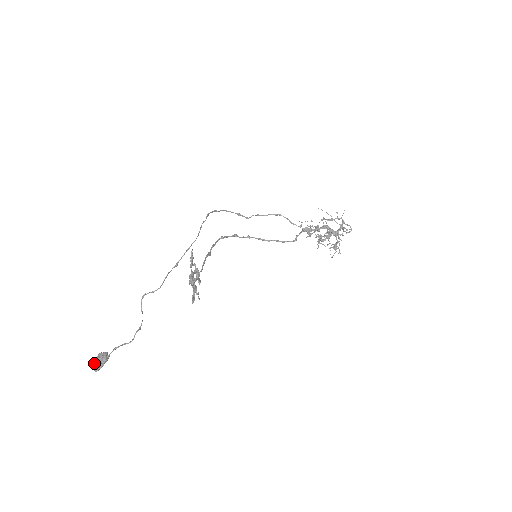
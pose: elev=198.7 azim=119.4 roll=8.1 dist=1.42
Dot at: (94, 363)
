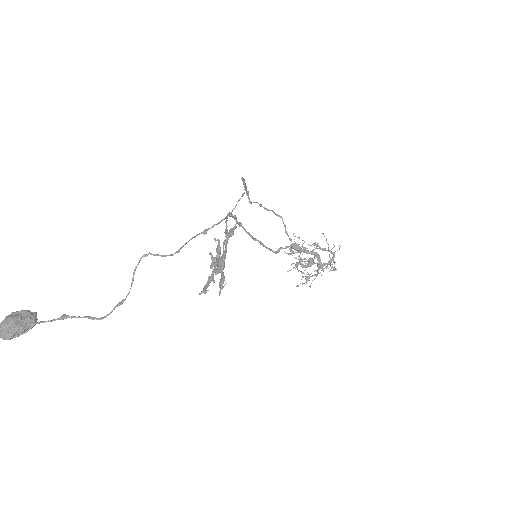
Dot at: (7, 324)
